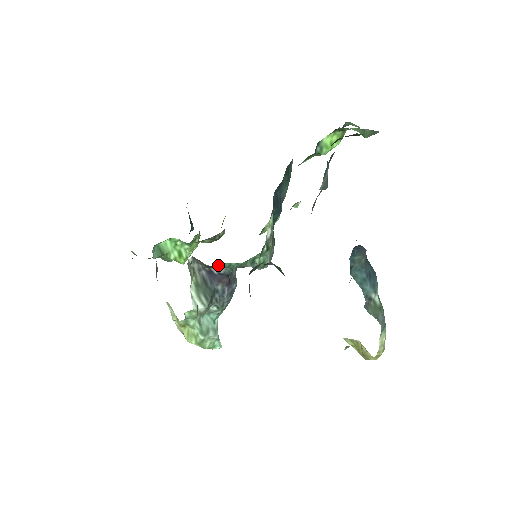
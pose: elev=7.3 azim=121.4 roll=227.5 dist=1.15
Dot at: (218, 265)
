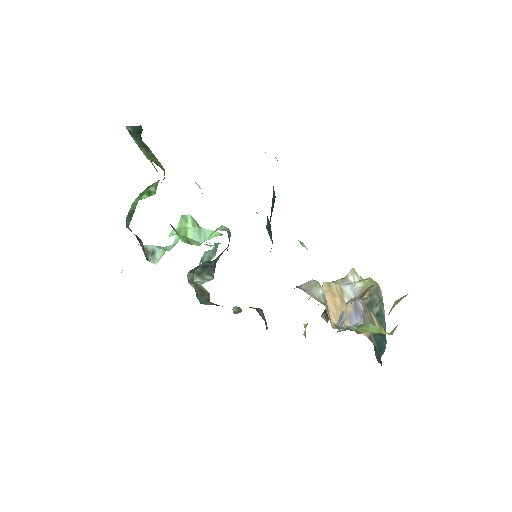
Dot at: occluded
